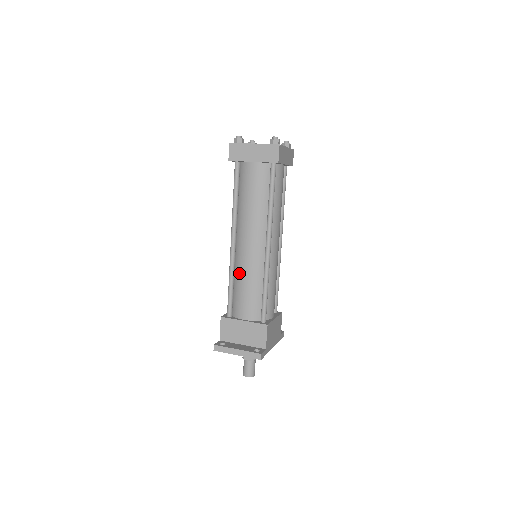
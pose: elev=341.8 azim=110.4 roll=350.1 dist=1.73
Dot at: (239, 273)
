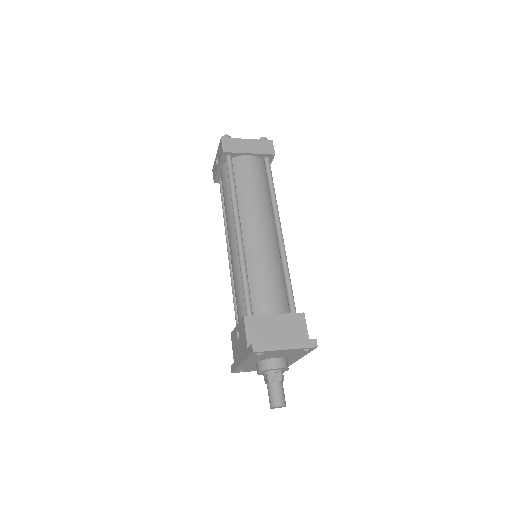
Dot at: (254, 263)
